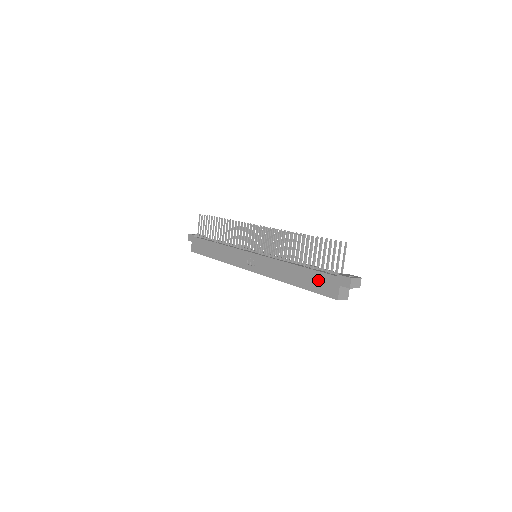
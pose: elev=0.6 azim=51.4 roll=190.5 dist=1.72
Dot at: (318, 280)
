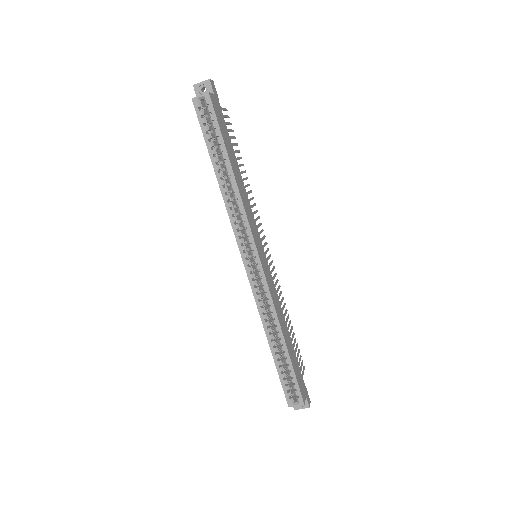
Dot at: occluded
